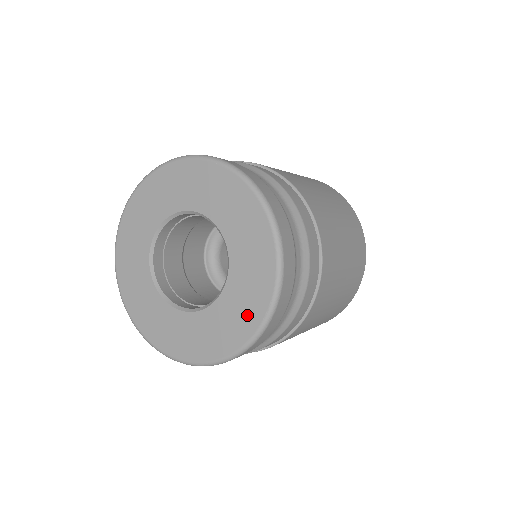
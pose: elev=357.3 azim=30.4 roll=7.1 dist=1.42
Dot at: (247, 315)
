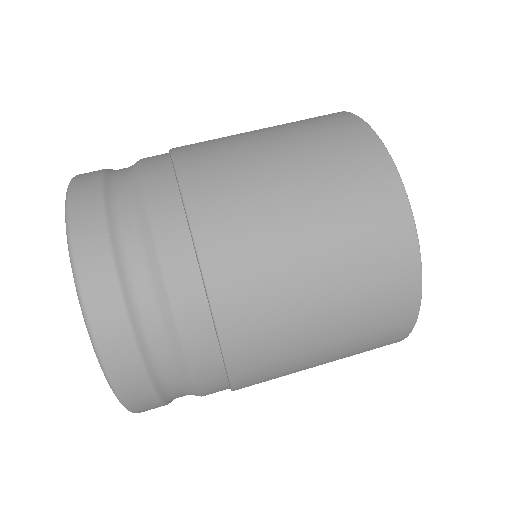
Dot at: occluded
